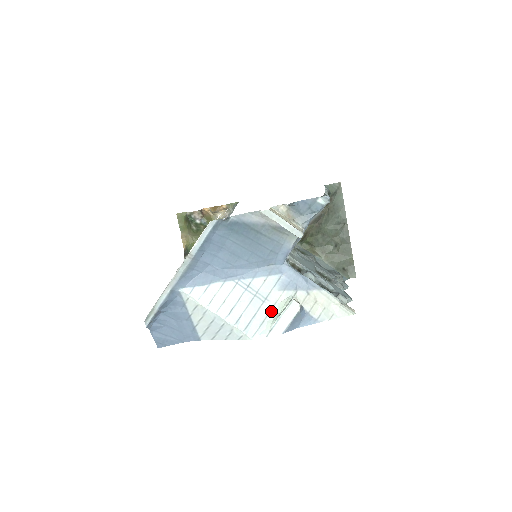
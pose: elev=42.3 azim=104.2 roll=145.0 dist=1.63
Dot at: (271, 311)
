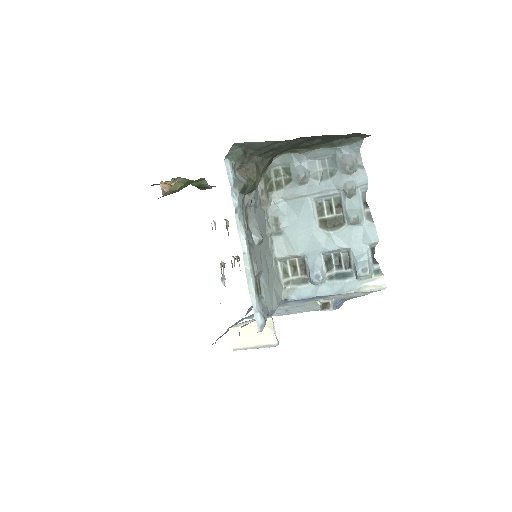
Dot at: (313, 305)
